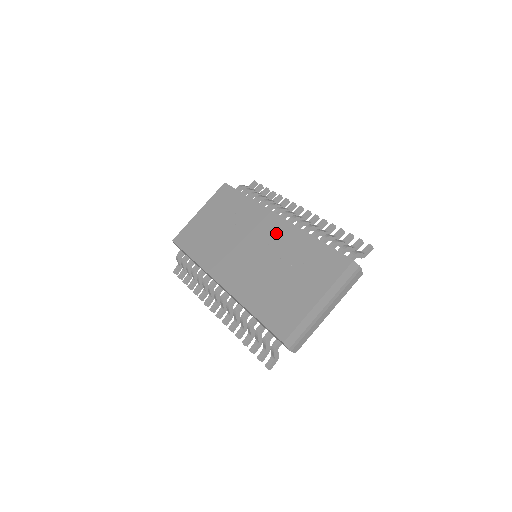
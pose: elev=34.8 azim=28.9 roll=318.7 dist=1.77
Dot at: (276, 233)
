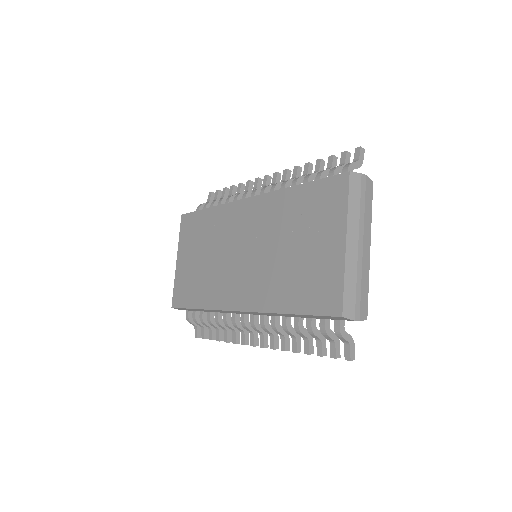
Dot at: (256, 216)
